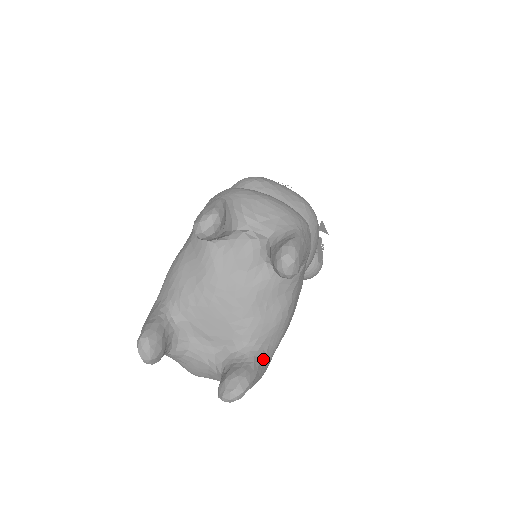
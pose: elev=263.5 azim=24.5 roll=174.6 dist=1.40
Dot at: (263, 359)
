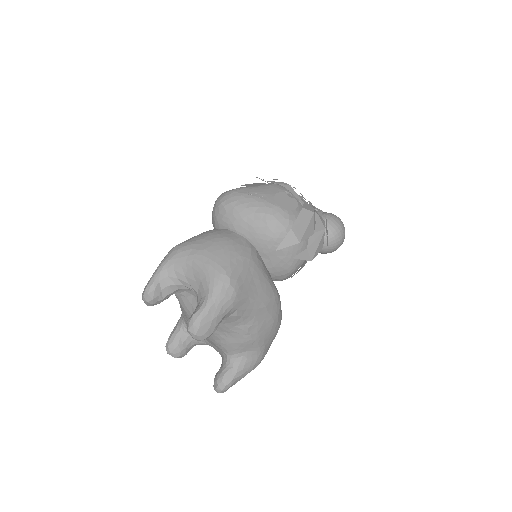
Dot at: (244, 362)
